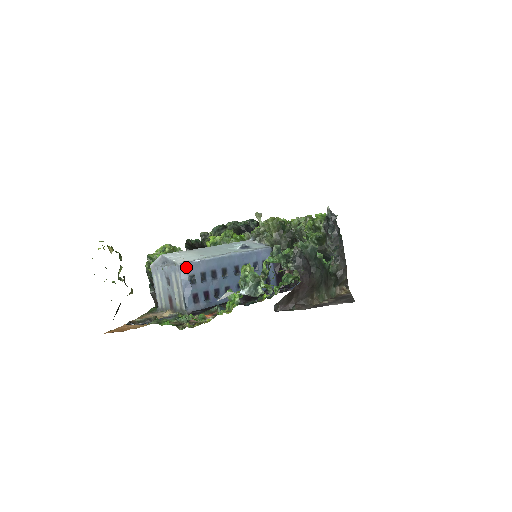
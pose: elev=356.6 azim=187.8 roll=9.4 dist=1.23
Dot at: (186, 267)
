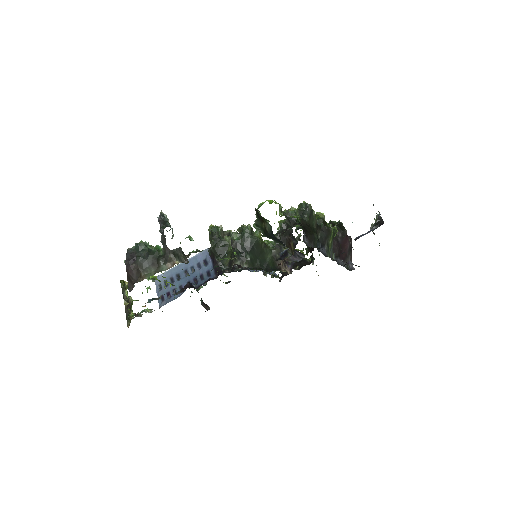
Dot at: (156, 281)
